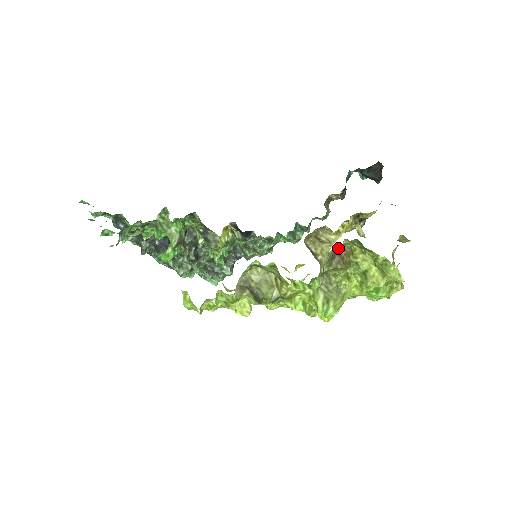
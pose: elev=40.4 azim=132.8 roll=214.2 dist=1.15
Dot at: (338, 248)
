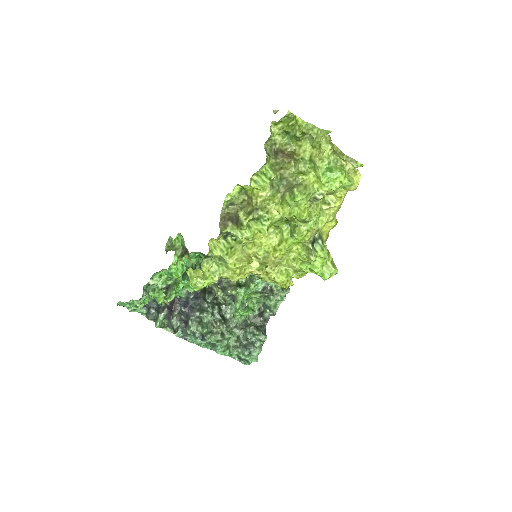
Dot at: (278, 149)
